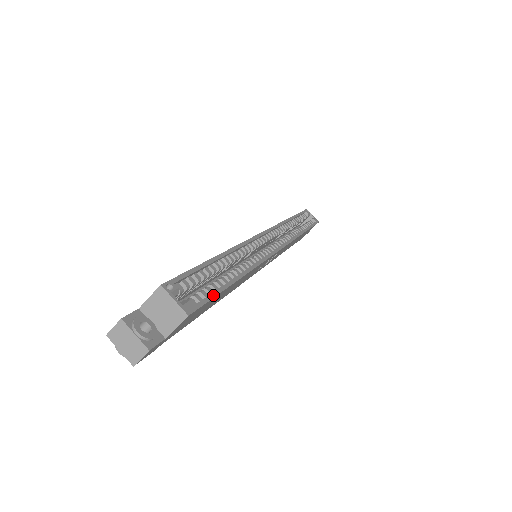
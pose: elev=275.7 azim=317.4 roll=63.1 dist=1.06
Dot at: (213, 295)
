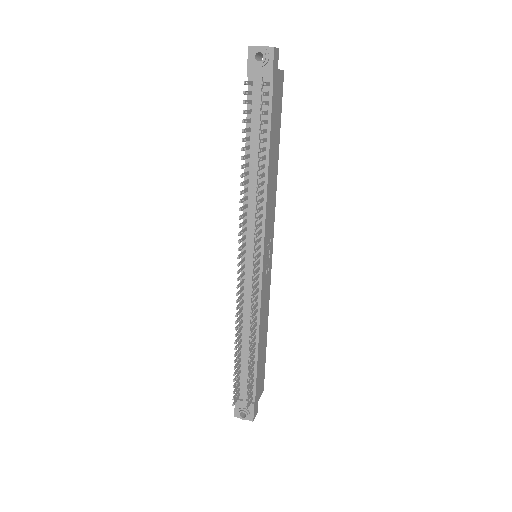
Dot at: (280, 110)
